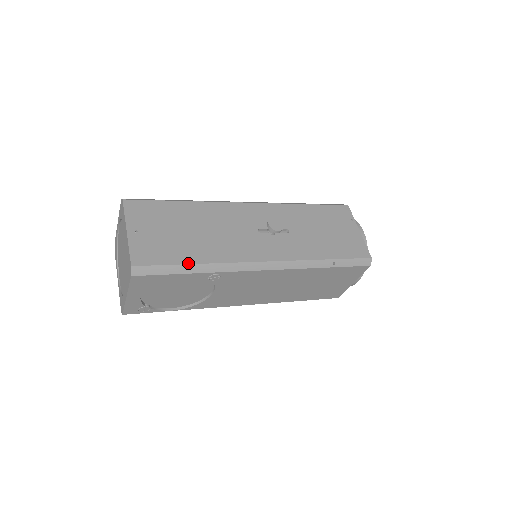
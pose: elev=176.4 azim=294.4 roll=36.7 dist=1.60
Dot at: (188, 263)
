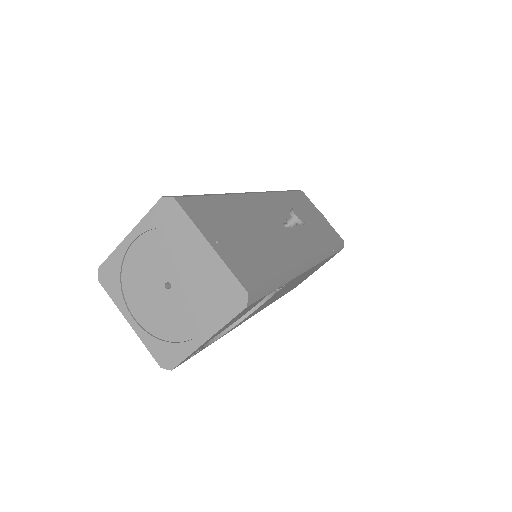
Dot at: (277, 275)
